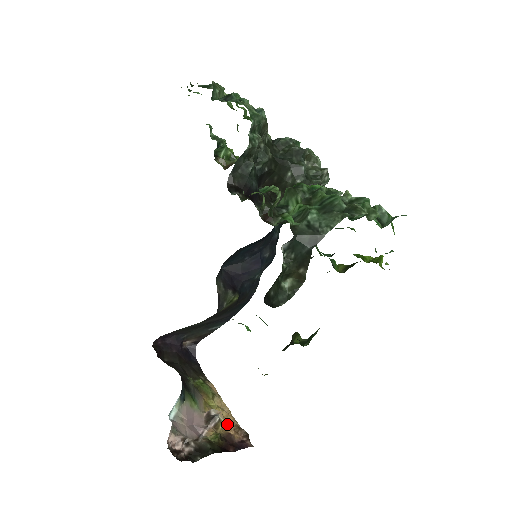
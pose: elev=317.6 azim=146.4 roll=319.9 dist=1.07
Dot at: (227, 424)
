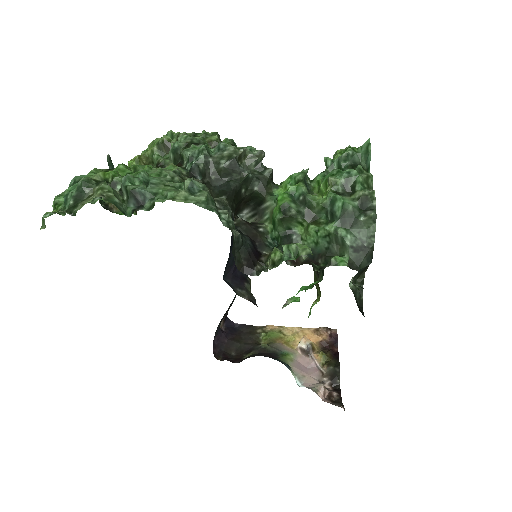
Dot at: (311, 338)
